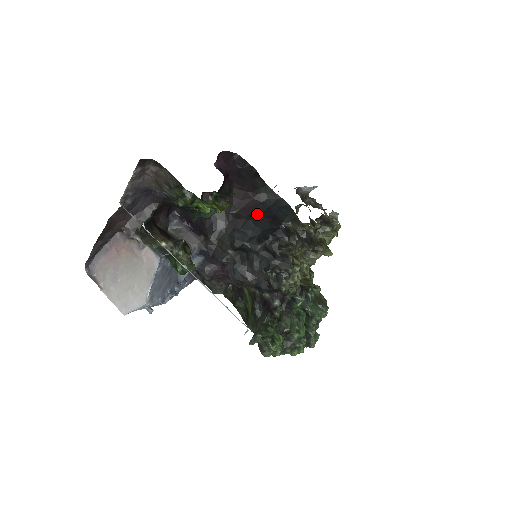
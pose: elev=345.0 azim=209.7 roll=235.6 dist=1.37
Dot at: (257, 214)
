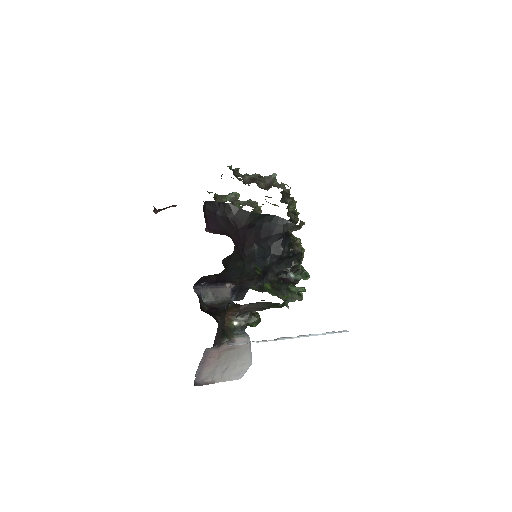
Dot at: (259, 239)
